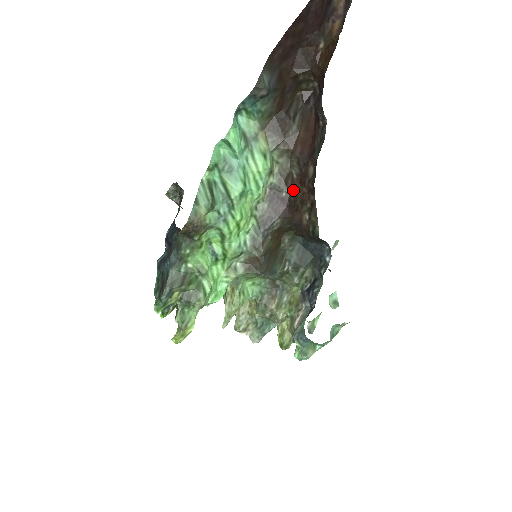
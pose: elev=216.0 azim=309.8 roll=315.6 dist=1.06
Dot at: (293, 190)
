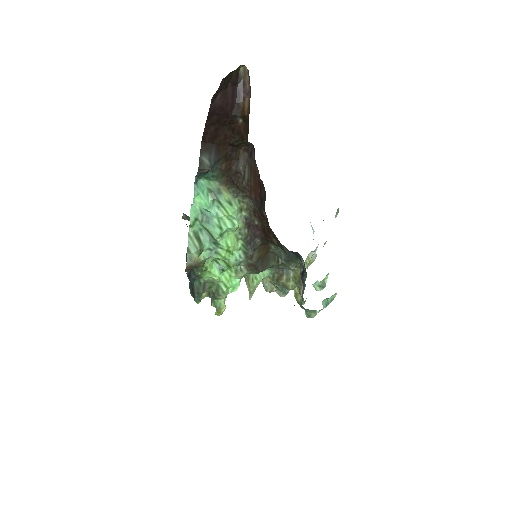
Dot at: (261, 221)
